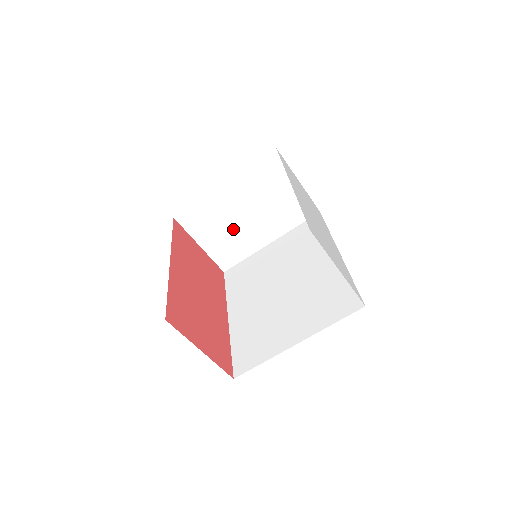
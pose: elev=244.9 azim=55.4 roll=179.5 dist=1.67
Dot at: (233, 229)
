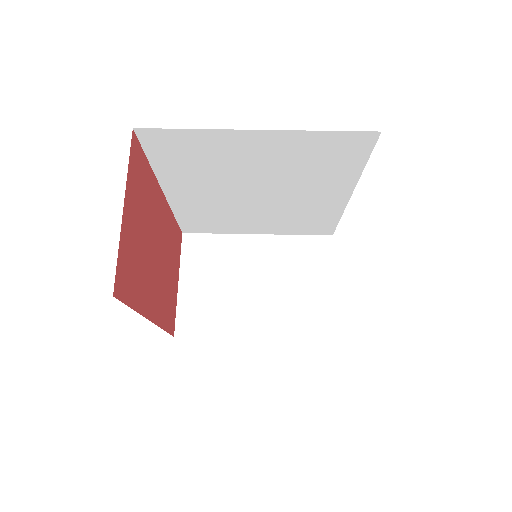
Dot at: (229, 289)
